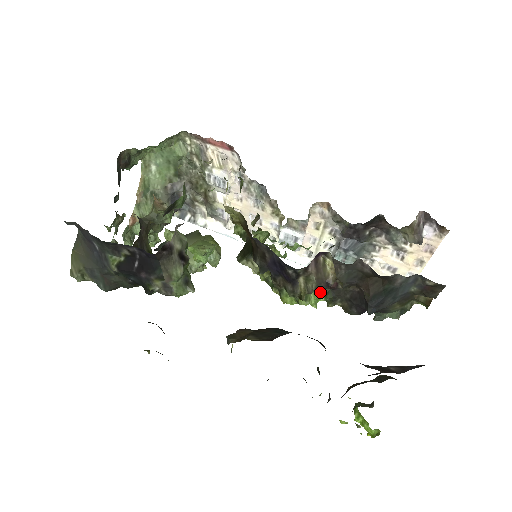
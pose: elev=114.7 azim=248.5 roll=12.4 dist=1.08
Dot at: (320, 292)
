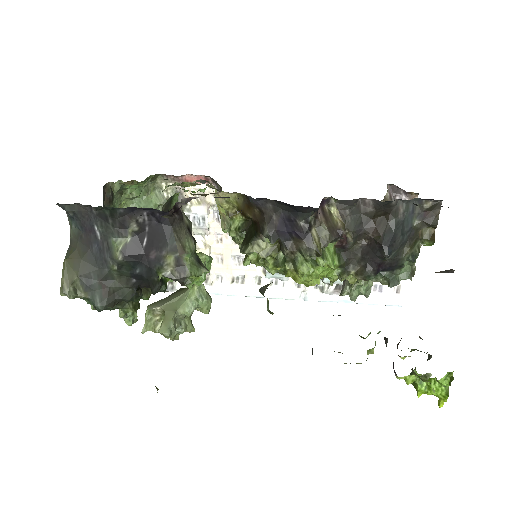
Dot at: (333, 252)
